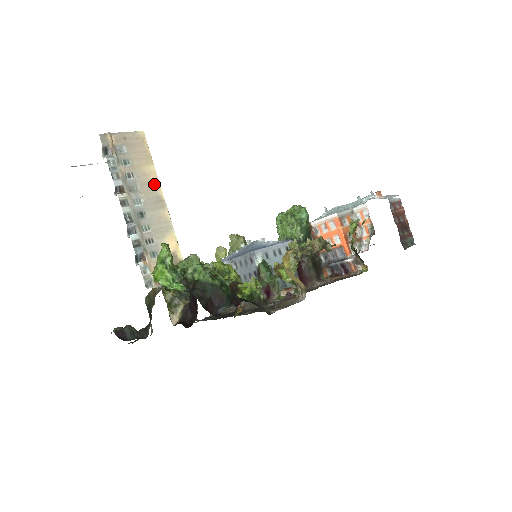
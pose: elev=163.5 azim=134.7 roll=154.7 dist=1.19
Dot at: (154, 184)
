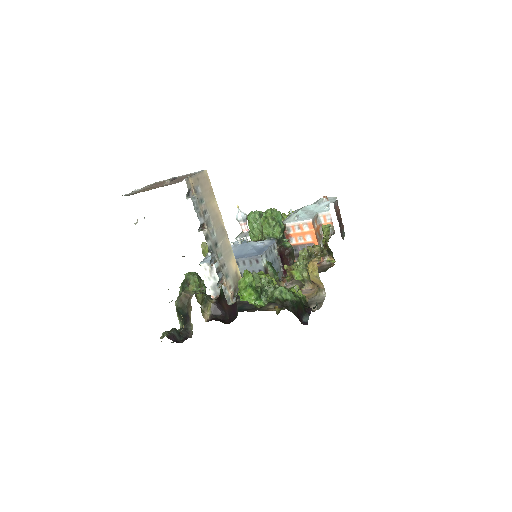
Dot at: (218, 216)
